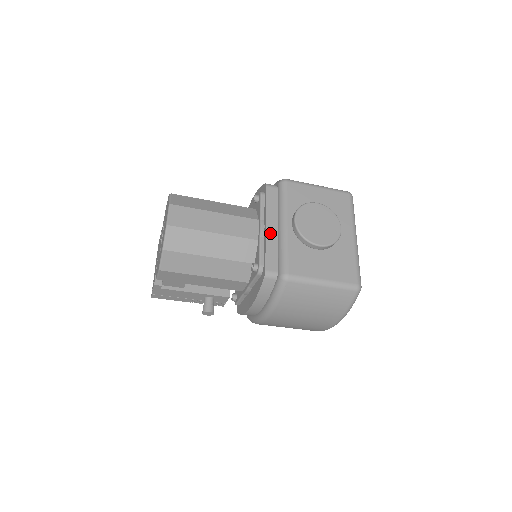
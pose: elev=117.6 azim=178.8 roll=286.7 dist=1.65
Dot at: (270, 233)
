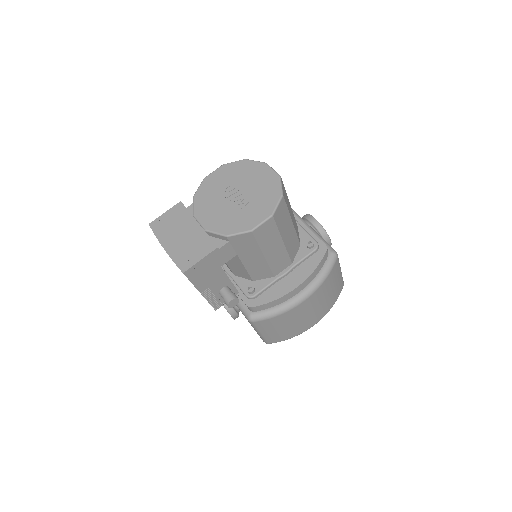
Dot at: (303, 224)
